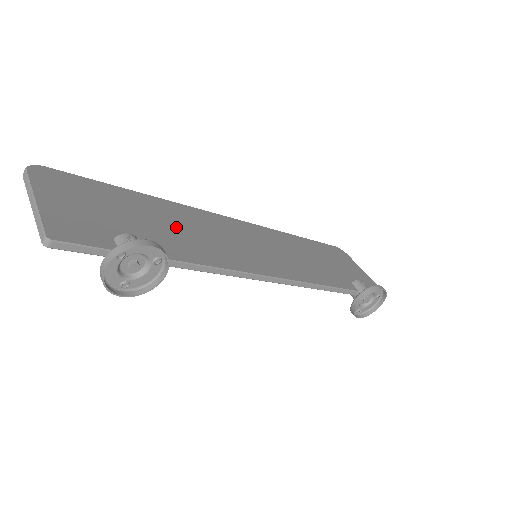
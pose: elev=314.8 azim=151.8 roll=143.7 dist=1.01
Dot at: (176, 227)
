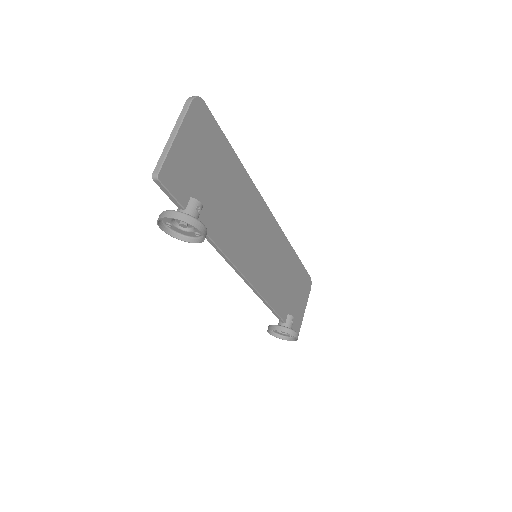
Dot at: (233, 205)
